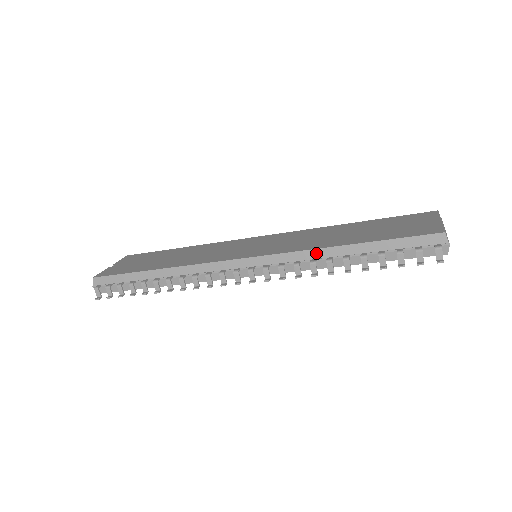
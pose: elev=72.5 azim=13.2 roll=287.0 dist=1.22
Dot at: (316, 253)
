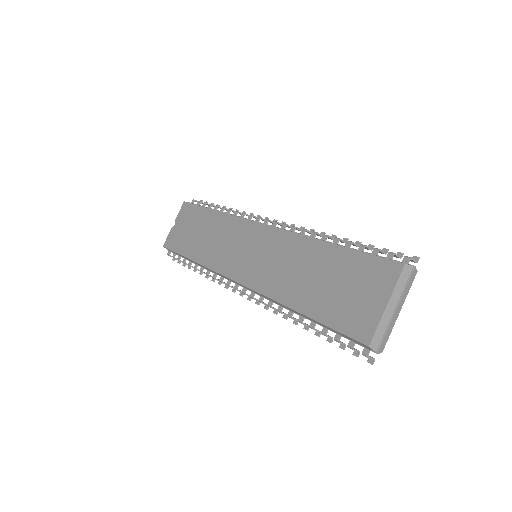
Dot at: (280, 304)
